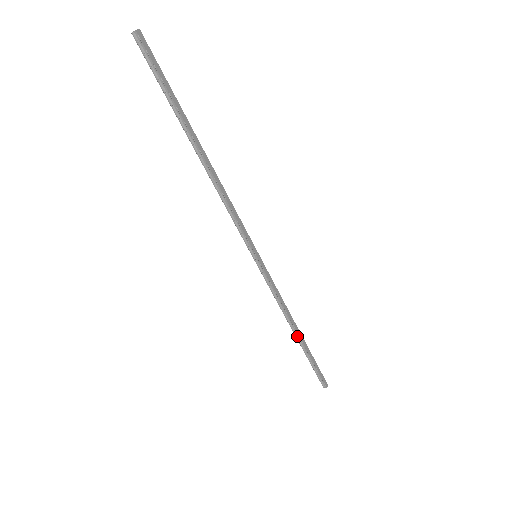
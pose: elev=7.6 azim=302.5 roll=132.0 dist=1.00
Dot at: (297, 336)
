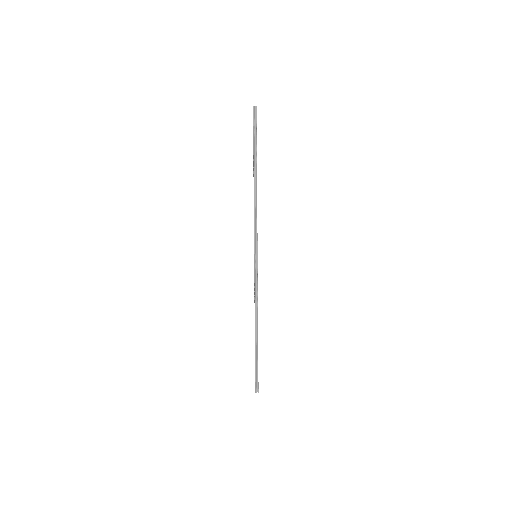
Dot at: (256, 332)
